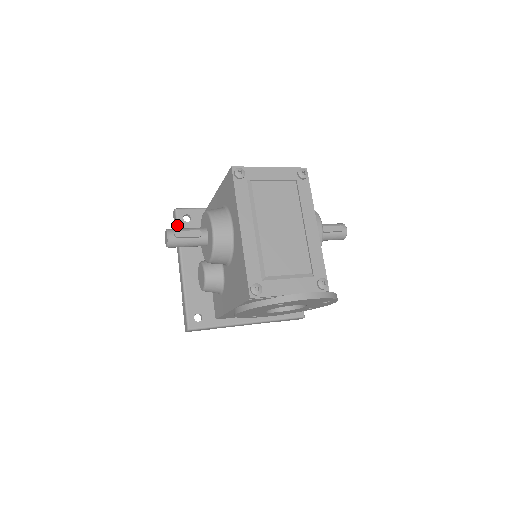
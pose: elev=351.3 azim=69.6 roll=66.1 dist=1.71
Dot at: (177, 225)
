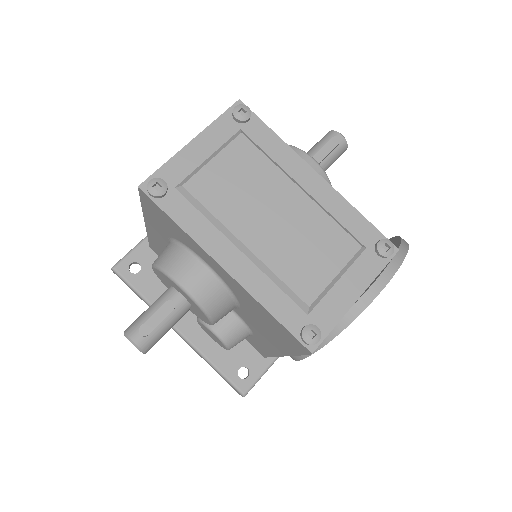
Dot at: (130, 286)
